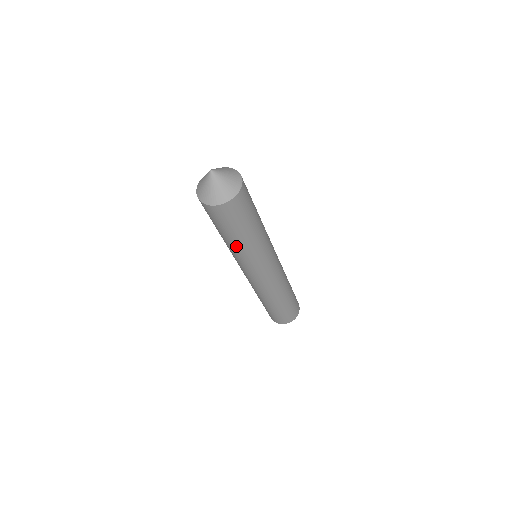
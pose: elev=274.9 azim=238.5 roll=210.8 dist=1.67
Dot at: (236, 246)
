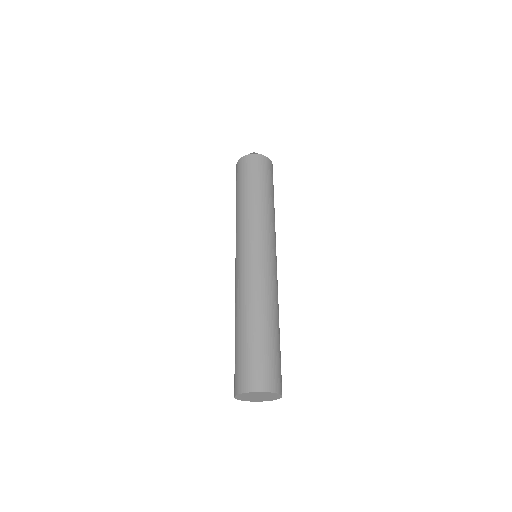
Dot at: (242, 204)
